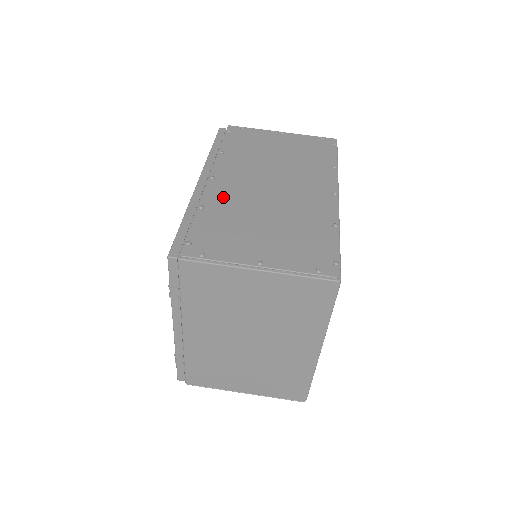
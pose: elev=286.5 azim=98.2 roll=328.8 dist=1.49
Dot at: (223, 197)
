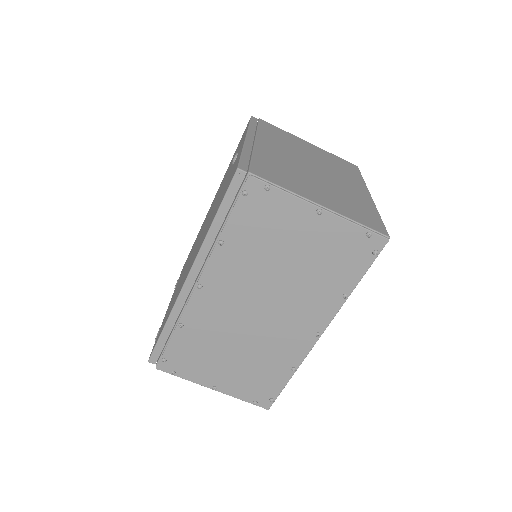
Dot at: (204, 317)
